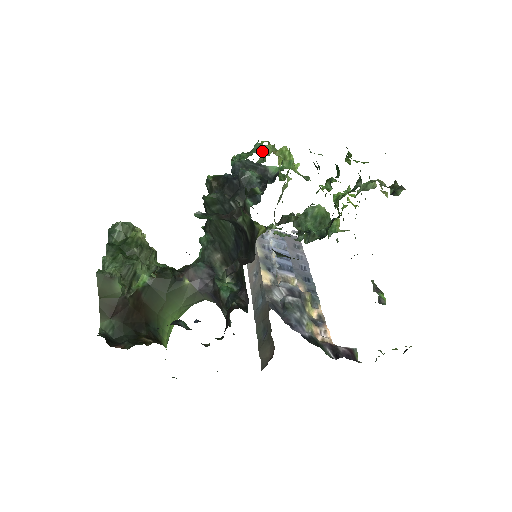
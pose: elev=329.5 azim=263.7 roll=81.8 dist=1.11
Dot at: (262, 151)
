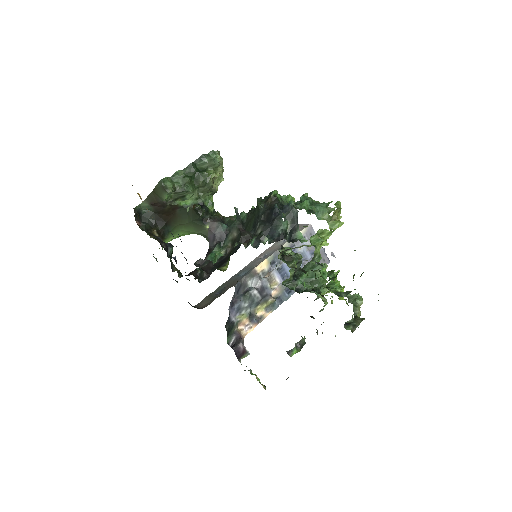
Dot at: (321, 212)
